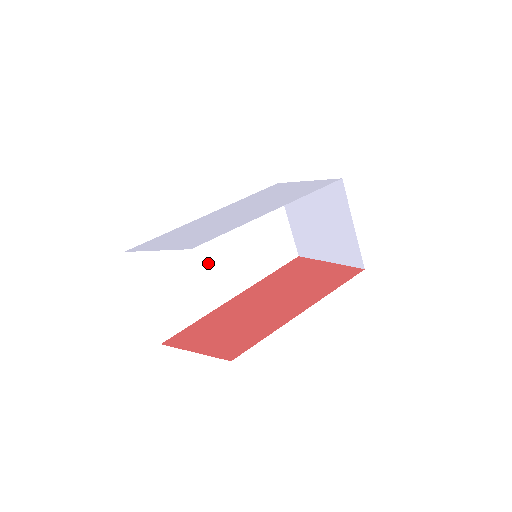
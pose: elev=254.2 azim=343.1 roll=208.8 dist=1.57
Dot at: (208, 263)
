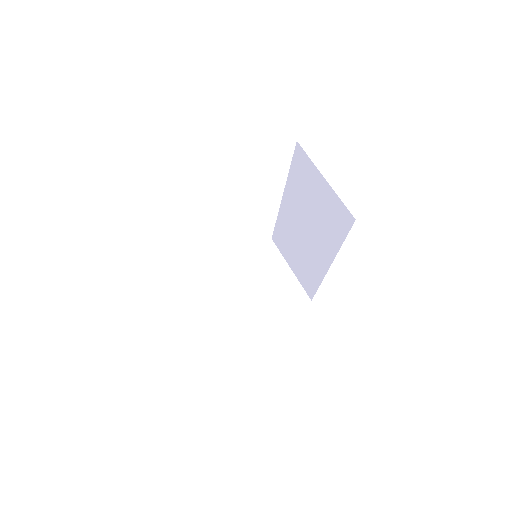
Dot at: occluded
